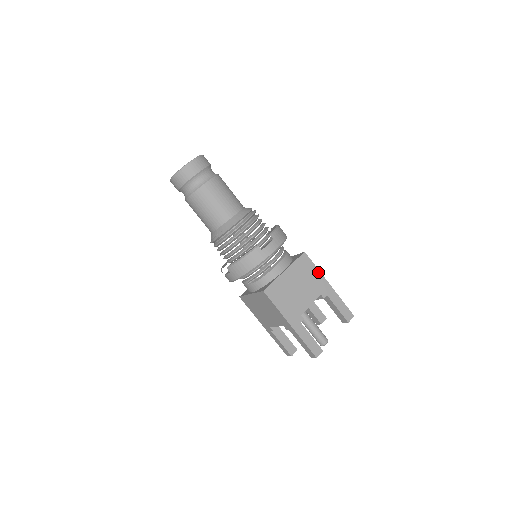
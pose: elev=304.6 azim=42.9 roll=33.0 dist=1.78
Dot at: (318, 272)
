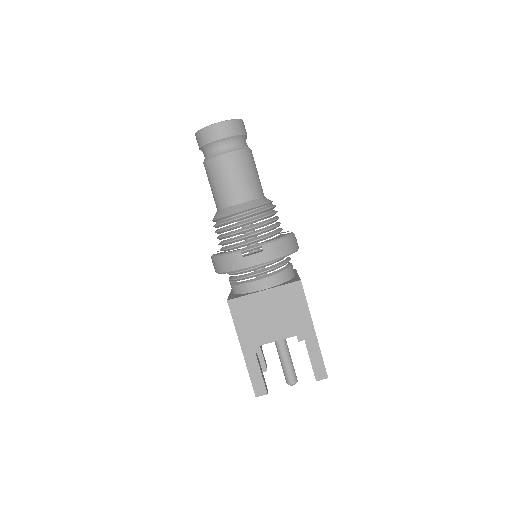
Dot at: (306, 310)
